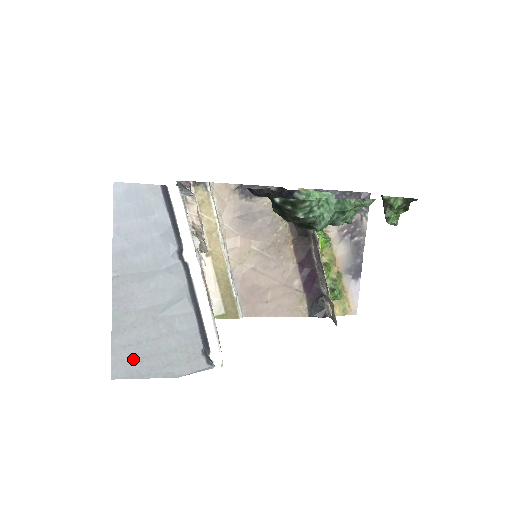
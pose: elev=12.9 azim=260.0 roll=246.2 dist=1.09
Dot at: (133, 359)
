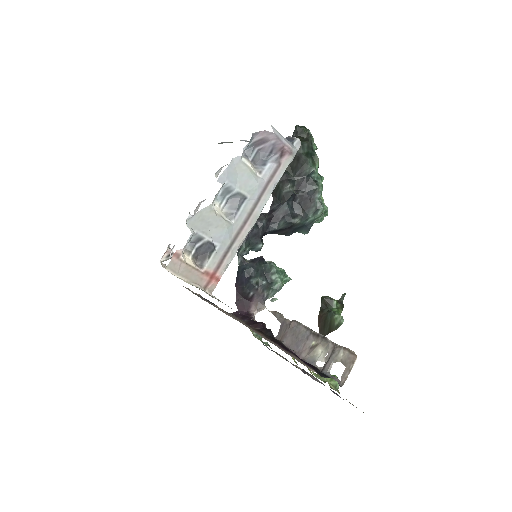
Dot at: occluded
